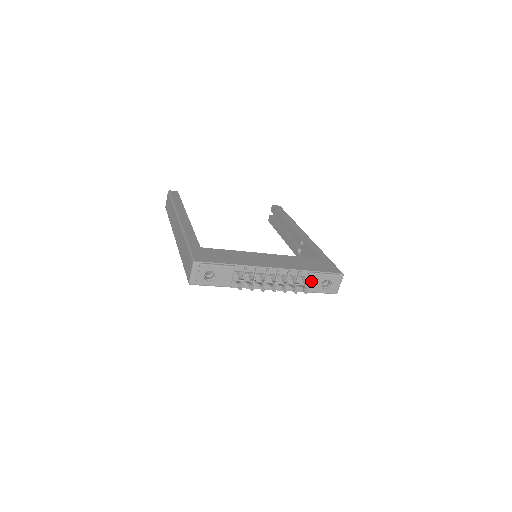
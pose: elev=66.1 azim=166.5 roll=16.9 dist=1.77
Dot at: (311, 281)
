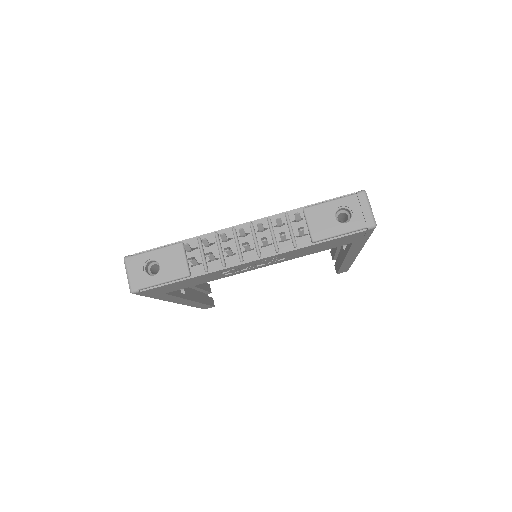
Dot at: (313, 220)
